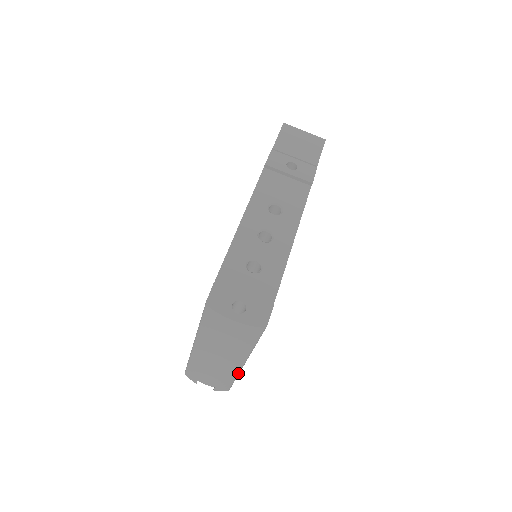
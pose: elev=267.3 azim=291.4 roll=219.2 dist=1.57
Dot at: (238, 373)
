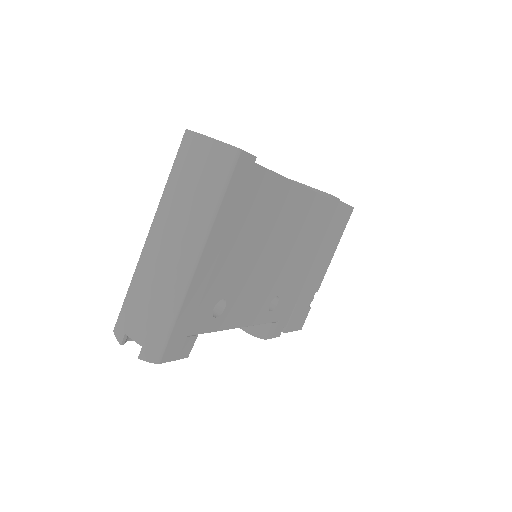
Dot at: (184, 293)
